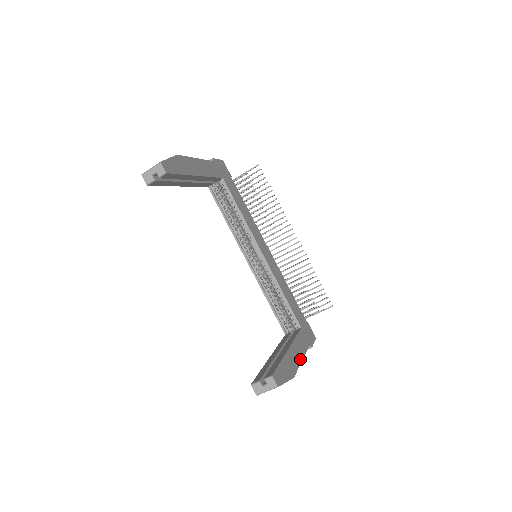
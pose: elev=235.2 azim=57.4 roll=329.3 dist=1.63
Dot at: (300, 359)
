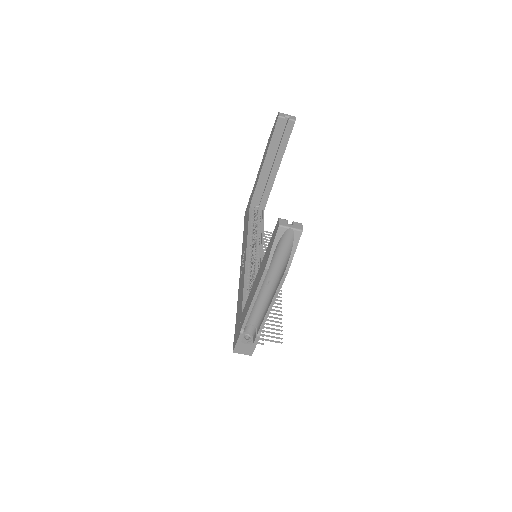
Dot at: (275, 299)
